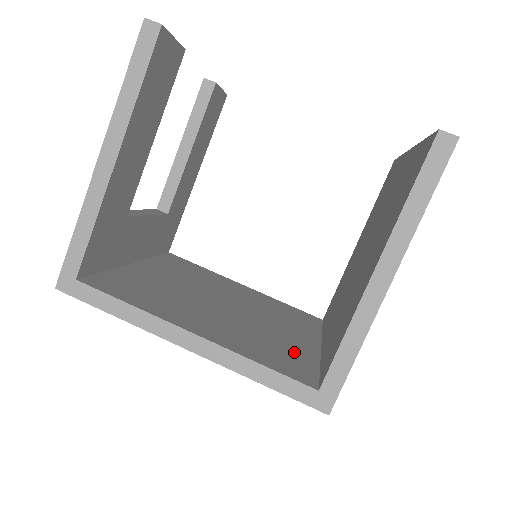
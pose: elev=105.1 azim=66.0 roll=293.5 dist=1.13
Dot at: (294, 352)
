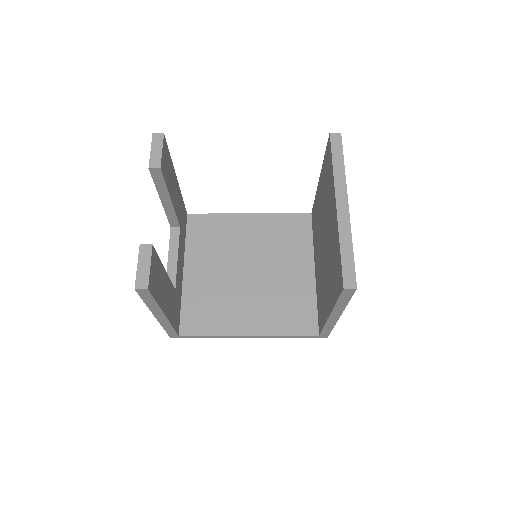
Dot at: (301, 299)
